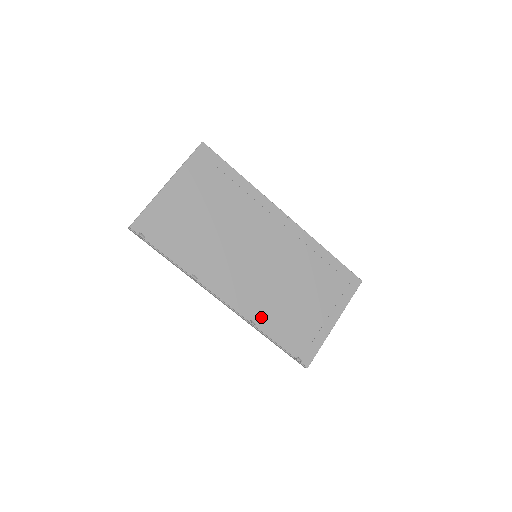
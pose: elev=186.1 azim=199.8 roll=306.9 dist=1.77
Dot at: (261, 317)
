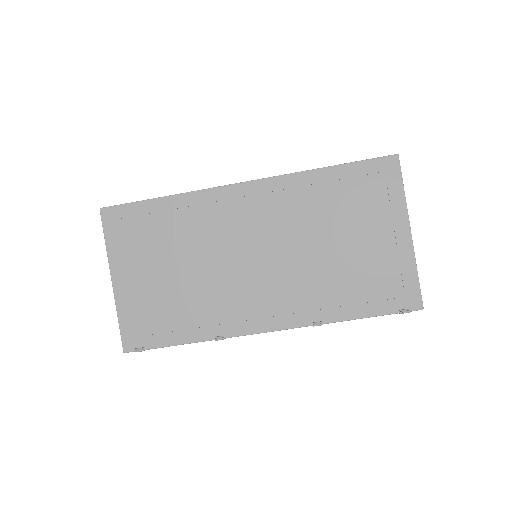
Dot at: (320, 309)
